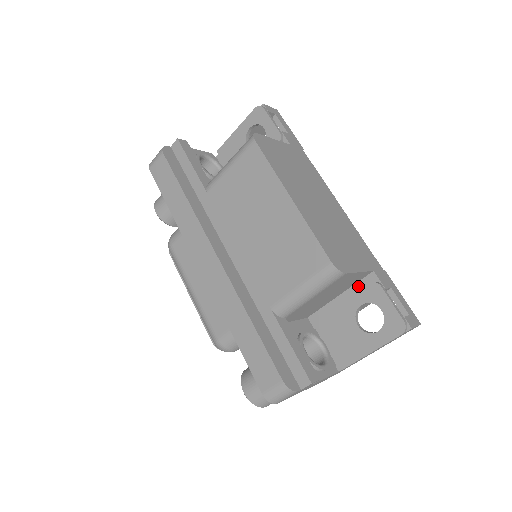
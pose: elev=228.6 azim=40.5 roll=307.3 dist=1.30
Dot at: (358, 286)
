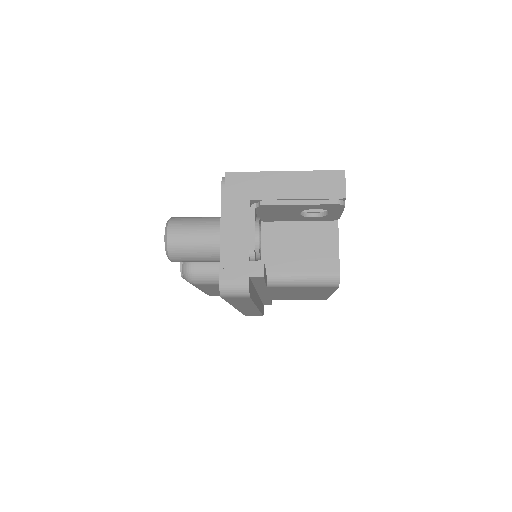
Dot at: occluded
